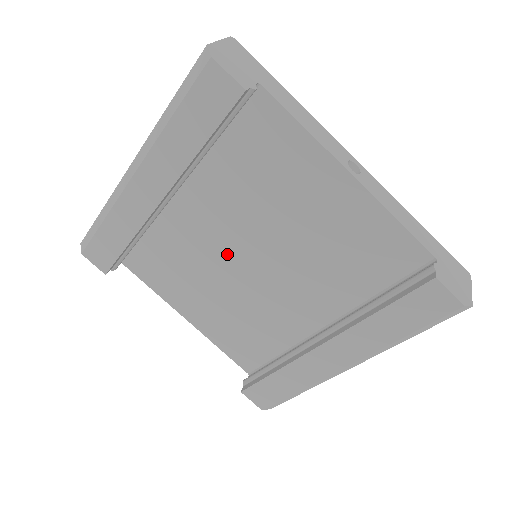
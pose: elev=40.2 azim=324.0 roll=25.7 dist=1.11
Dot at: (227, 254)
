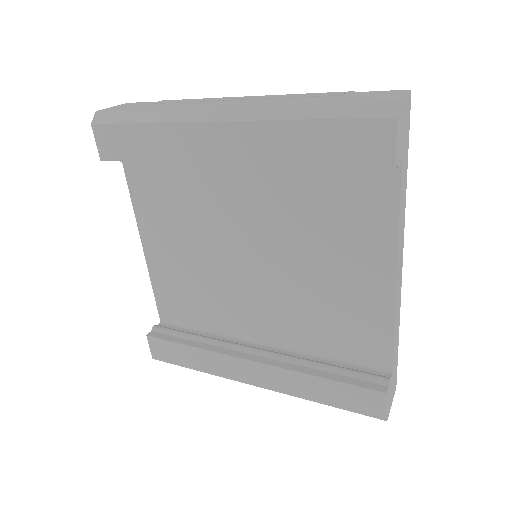
Dot at: (234, 237)
